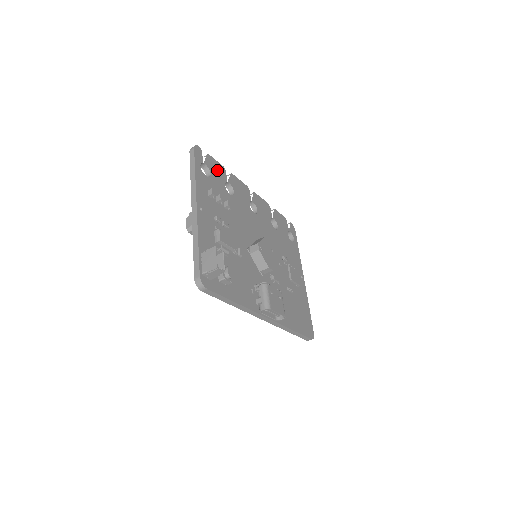
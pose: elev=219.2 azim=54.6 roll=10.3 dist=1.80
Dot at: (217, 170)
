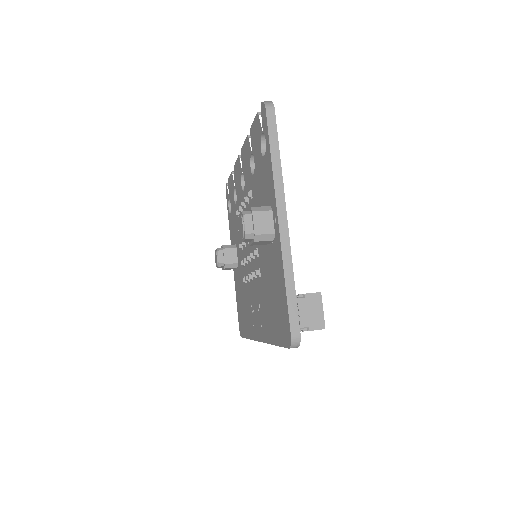
Dot at: occluded
